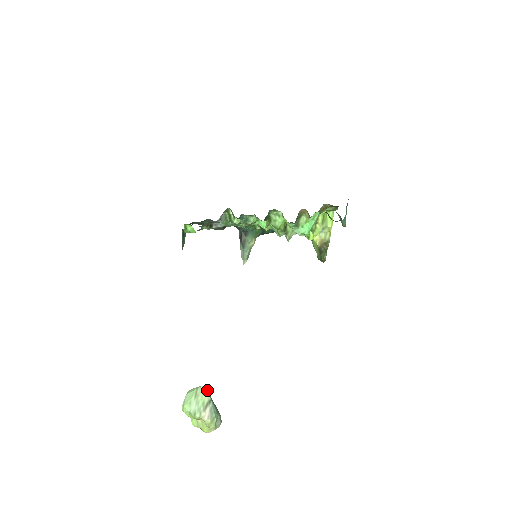
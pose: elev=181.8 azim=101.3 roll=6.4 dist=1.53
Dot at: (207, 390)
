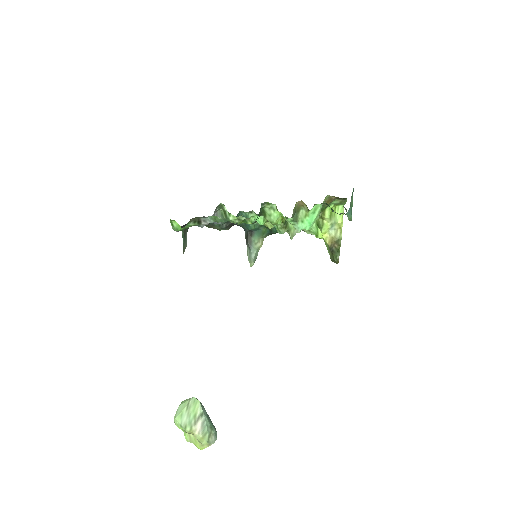
Dot at: (199, 402)
